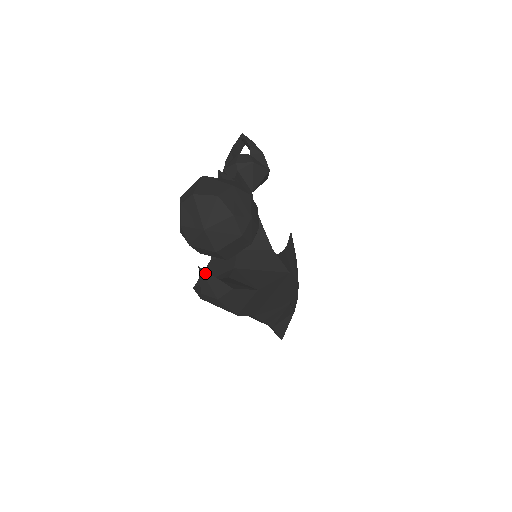
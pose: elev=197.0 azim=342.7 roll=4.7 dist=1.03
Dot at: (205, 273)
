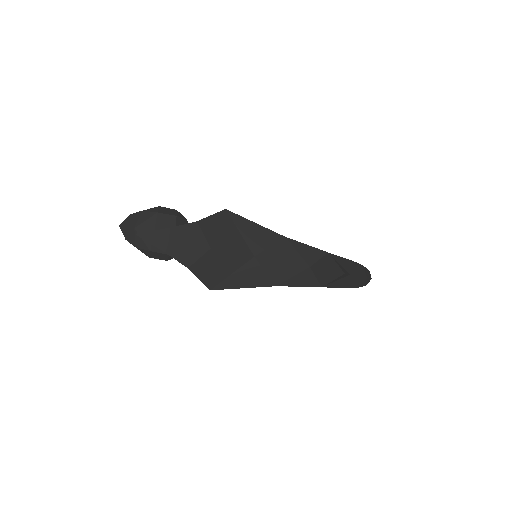
Dot at: (143, 234)
